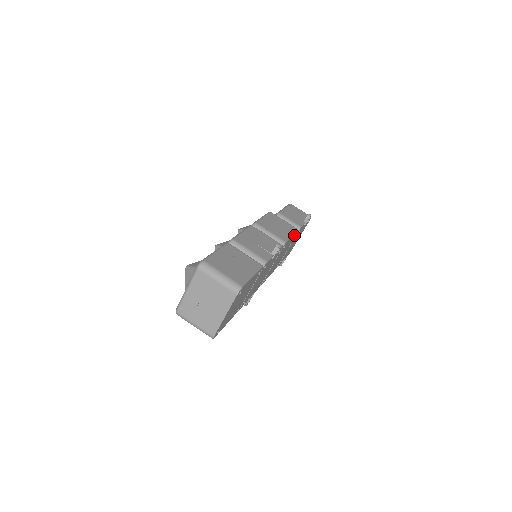
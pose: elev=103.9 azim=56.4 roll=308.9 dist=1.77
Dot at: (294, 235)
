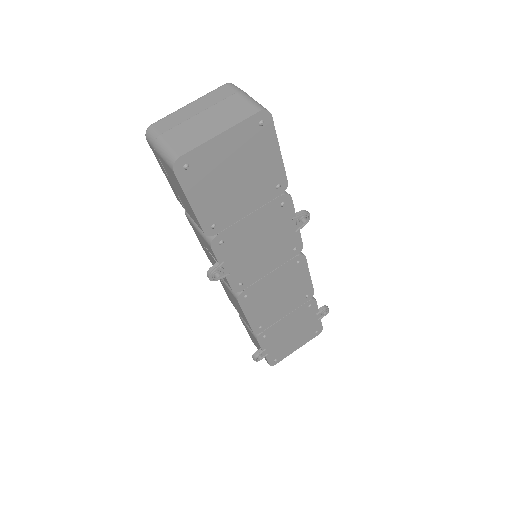
Dot at: (307, 289)
